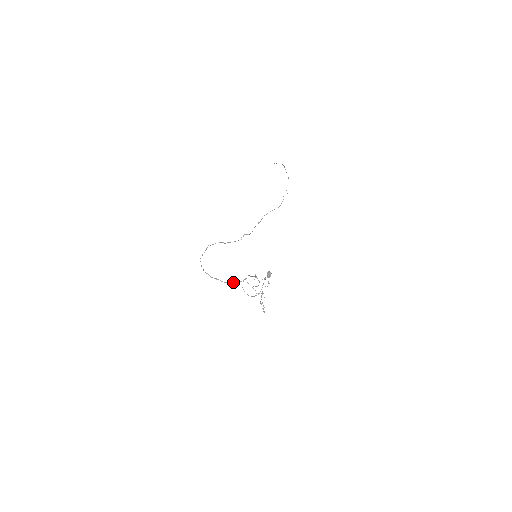
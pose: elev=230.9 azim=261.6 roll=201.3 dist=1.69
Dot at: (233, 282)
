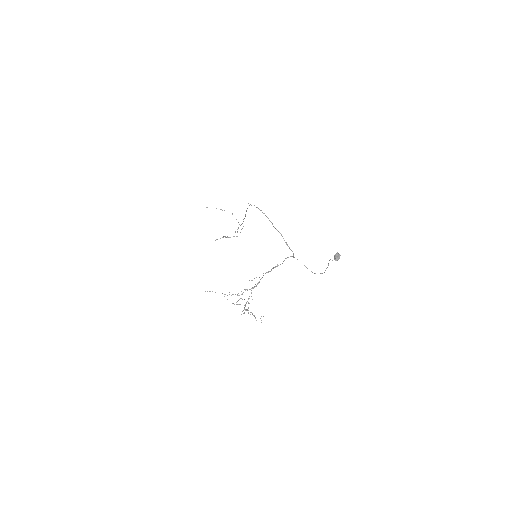
Dot at: occluded
